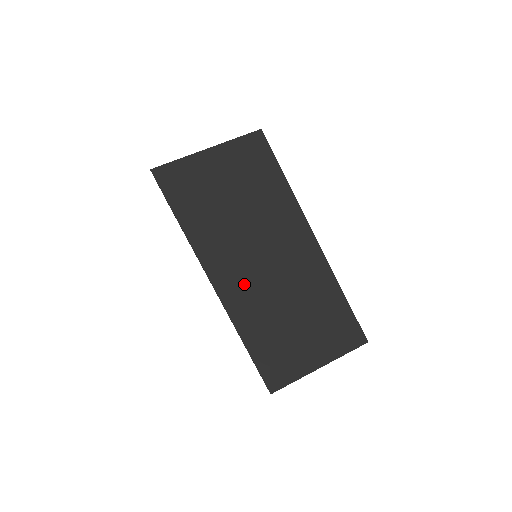
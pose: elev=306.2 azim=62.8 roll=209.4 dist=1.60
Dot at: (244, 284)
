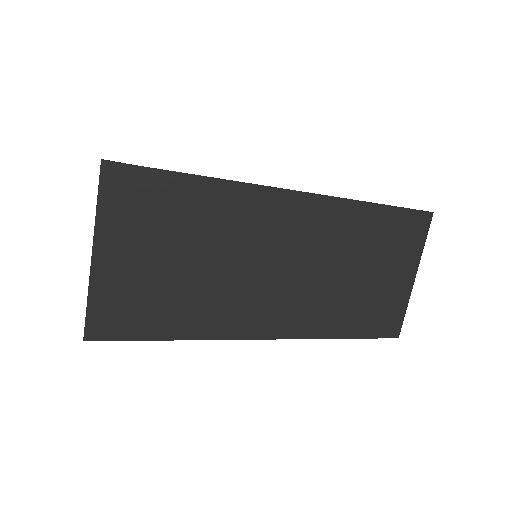
Dot at: (290, 307)
